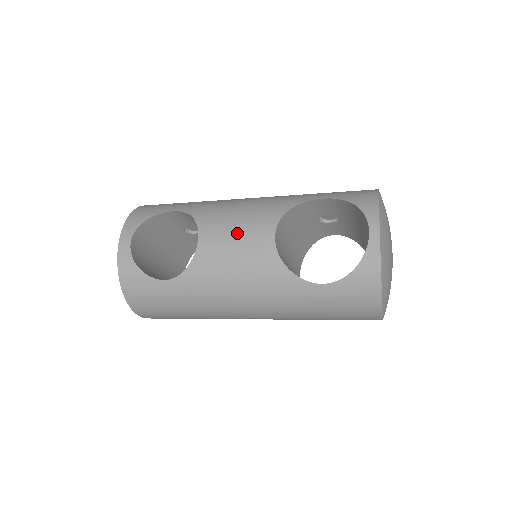
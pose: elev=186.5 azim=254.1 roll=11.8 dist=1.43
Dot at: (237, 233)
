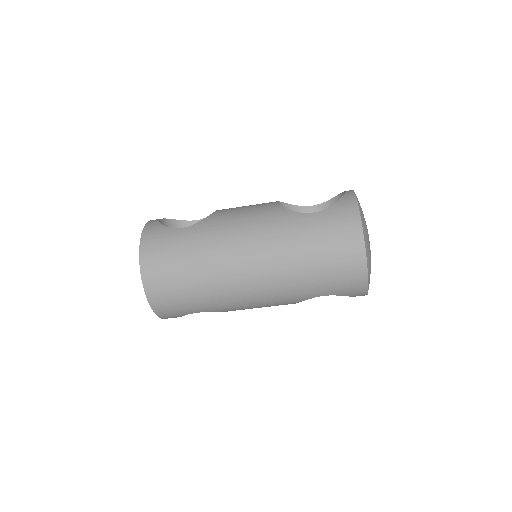
Dot at: occluded
